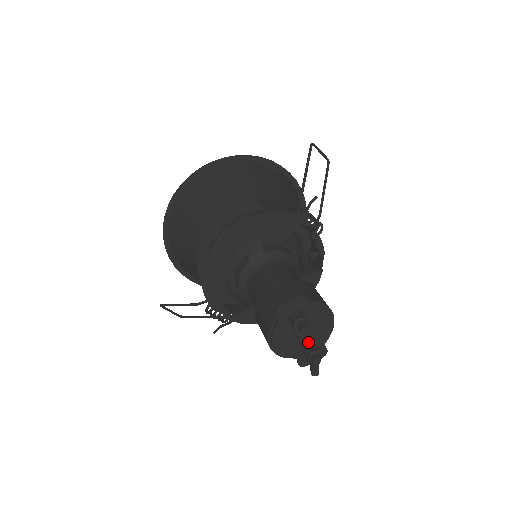
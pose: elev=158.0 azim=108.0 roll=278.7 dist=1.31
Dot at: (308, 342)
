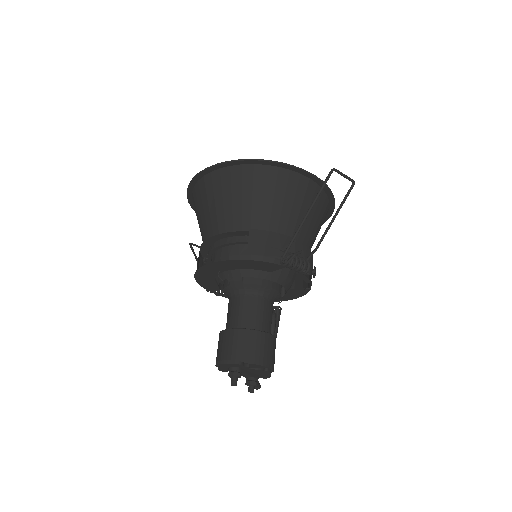
Dot at: (248, 376)
